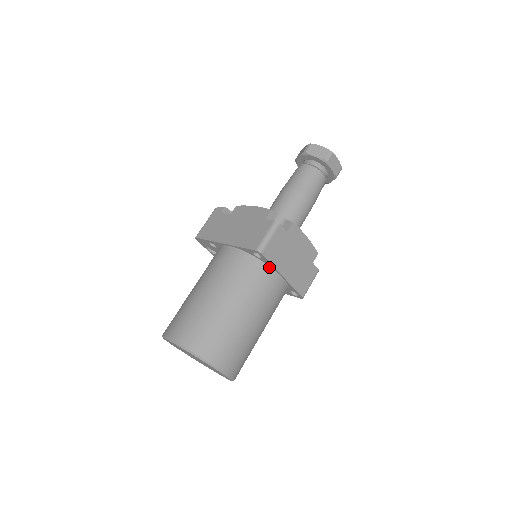
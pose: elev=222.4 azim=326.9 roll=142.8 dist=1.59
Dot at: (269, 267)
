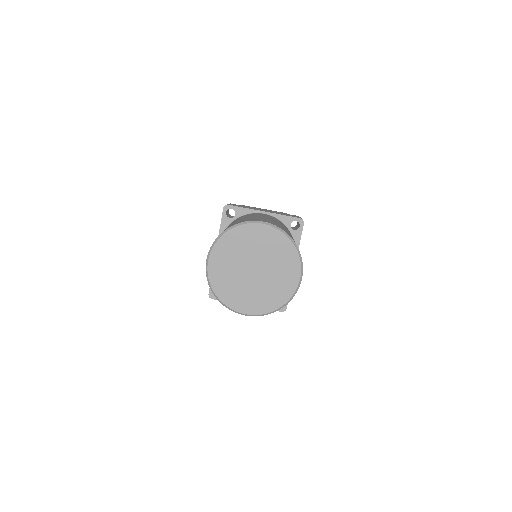
Dot at: occluded
